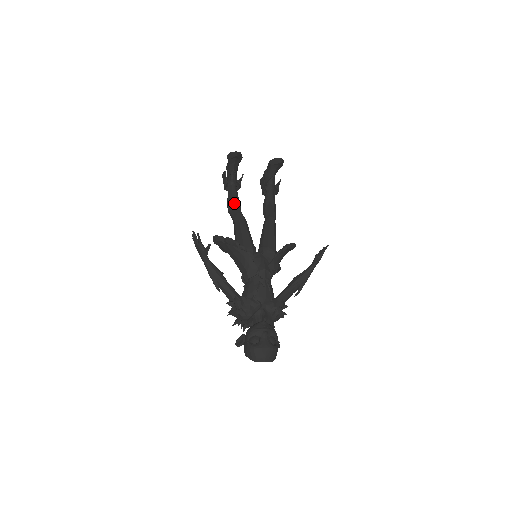
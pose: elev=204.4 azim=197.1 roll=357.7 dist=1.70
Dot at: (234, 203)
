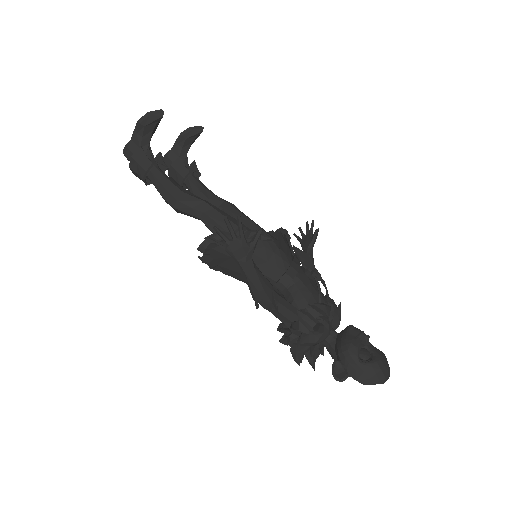
Dot at: (183, 191)
